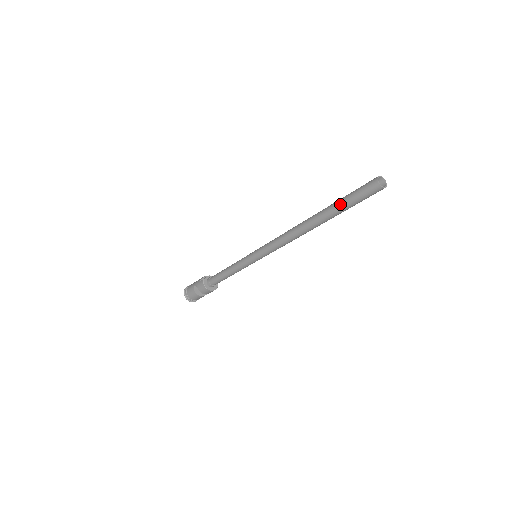
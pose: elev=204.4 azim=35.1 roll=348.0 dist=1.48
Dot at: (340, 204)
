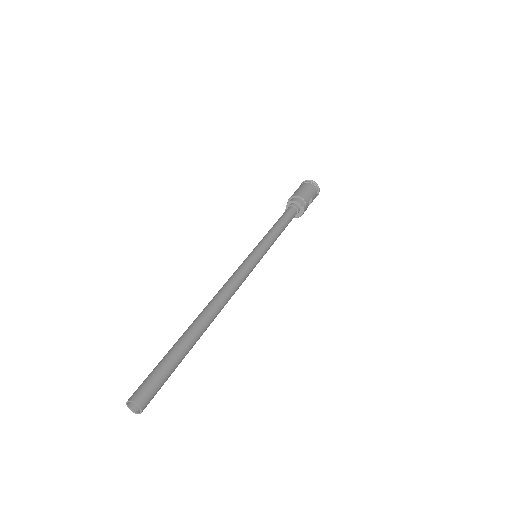
Dot at: occluded
